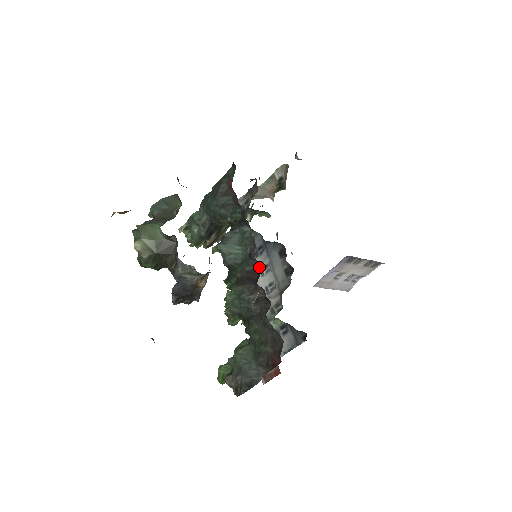
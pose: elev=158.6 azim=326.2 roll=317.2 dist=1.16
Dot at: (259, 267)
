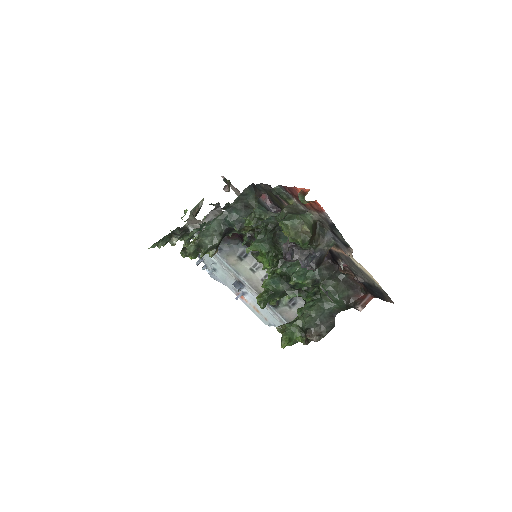
Dot at: (248, 267)
